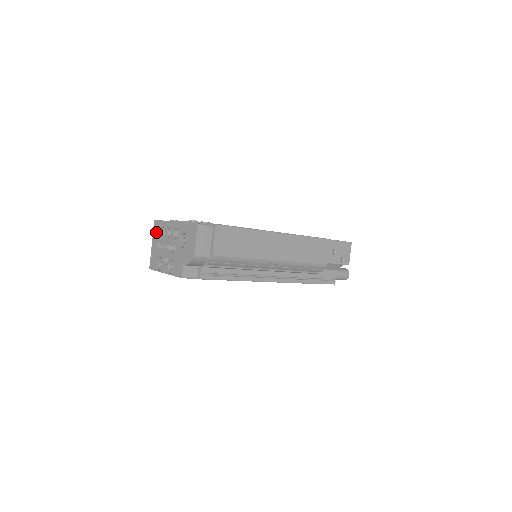
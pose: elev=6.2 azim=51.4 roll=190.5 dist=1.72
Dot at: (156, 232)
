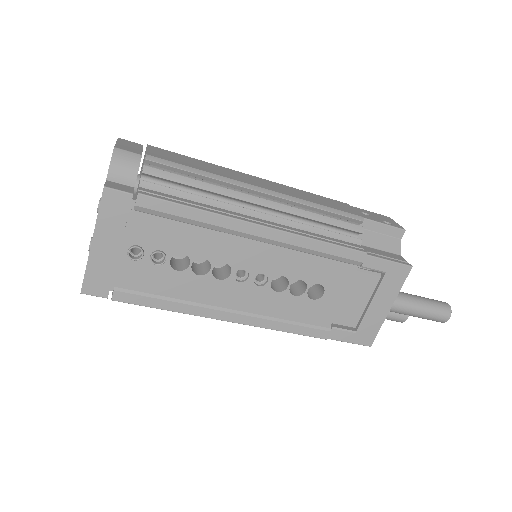
Dot at: occluded
